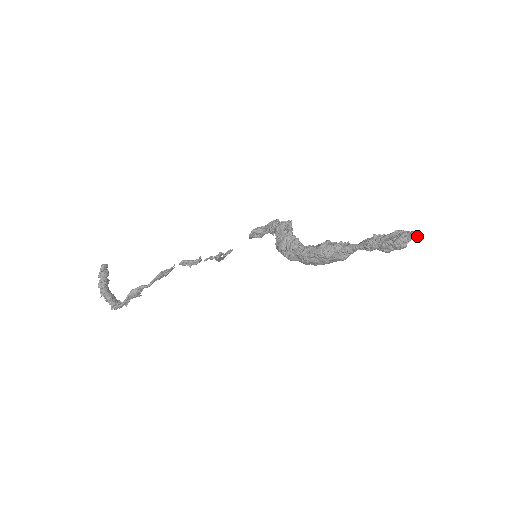
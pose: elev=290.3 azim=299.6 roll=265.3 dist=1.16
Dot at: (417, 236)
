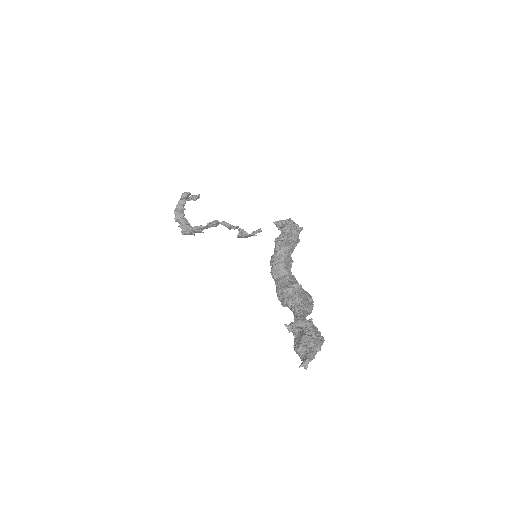
Dot at: (301, 365)
